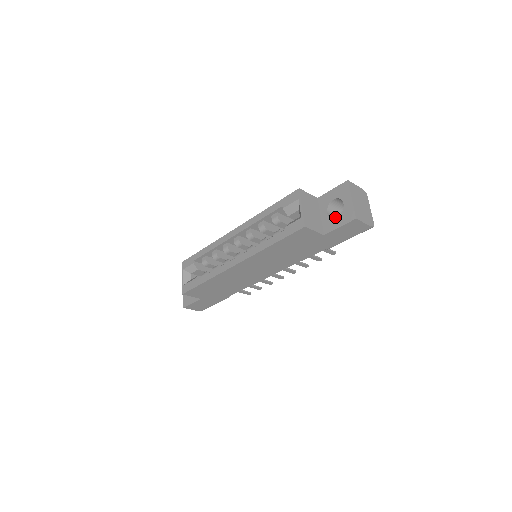
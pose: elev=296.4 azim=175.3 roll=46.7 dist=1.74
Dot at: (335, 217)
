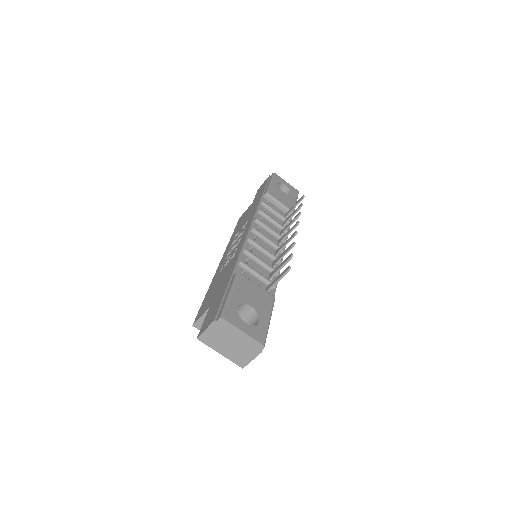
Dot at: occluded
